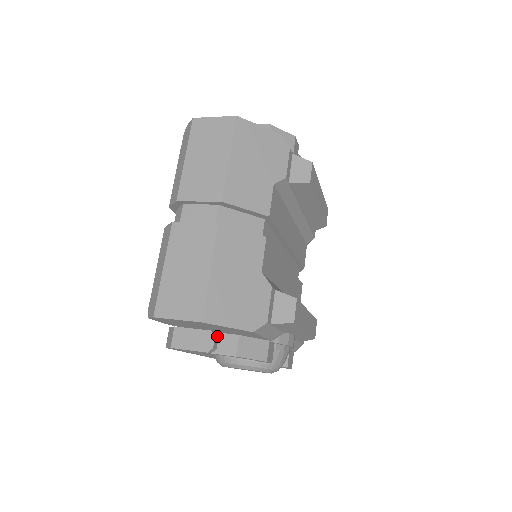
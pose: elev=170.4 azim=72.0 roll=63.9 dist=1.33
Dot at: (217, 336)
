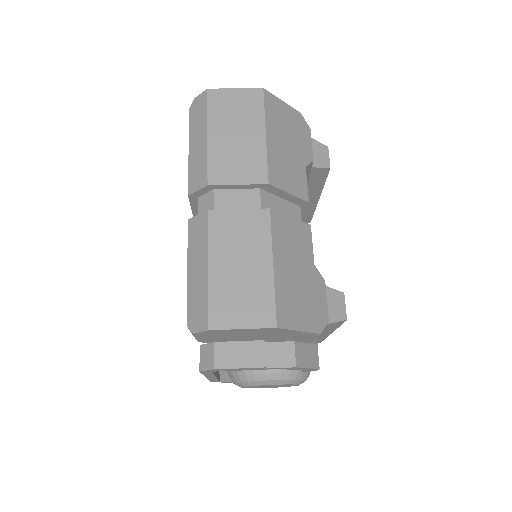
Dot at: (268, 346)
